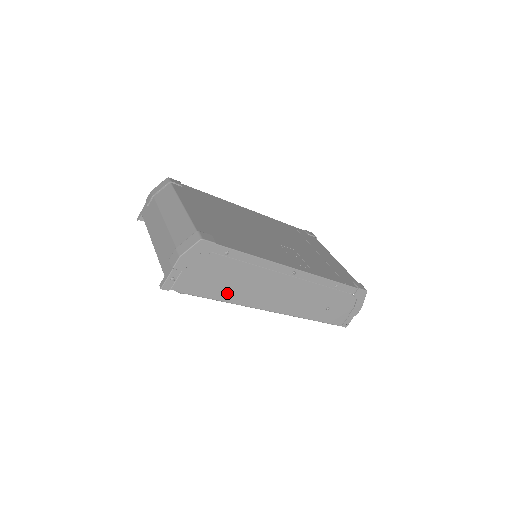
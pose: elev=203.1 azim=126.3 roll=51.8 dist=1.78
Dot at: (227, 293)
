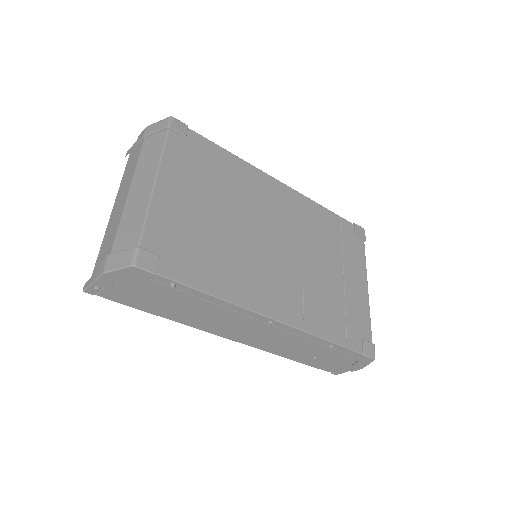
Dot at: (175, 315)
